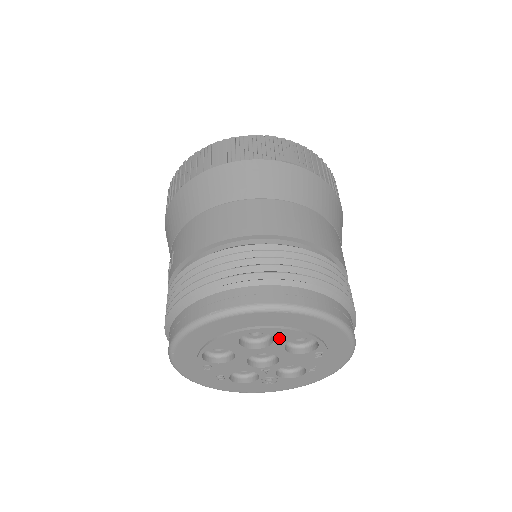
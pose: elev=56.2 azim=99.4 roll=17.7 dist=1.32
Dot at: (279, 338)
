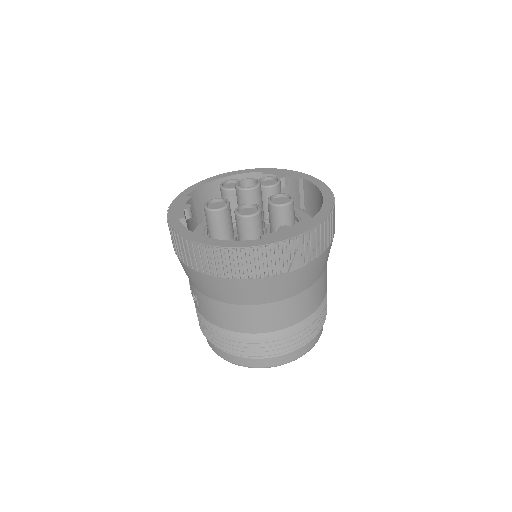
Dot at: occluded
